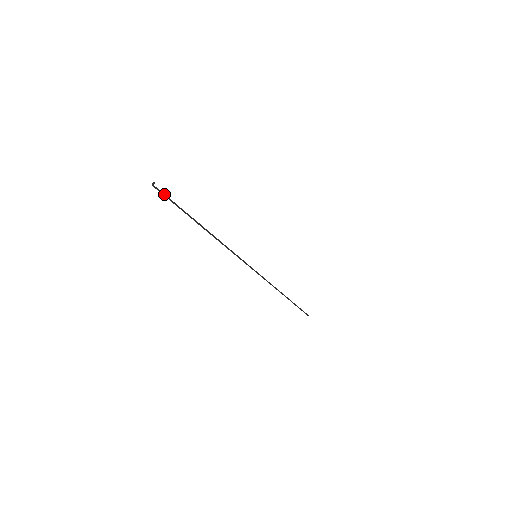
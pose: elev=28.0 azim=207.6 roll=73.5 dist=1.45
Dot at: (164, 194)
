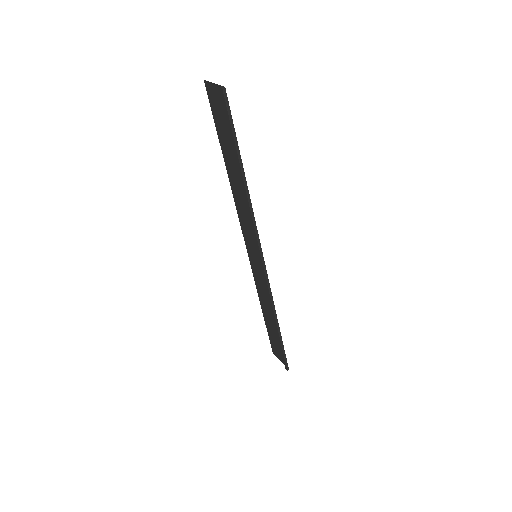
Dot at: (228, 106)
